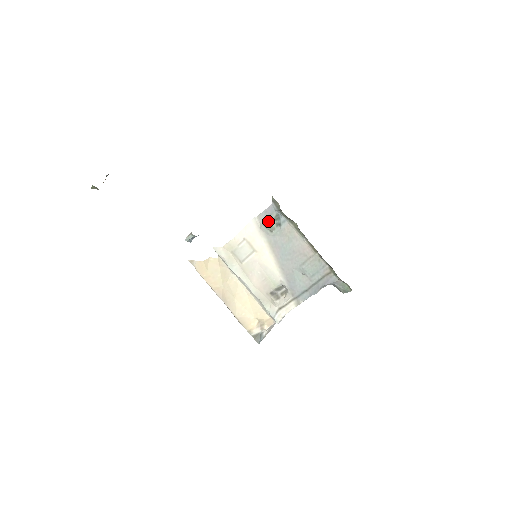
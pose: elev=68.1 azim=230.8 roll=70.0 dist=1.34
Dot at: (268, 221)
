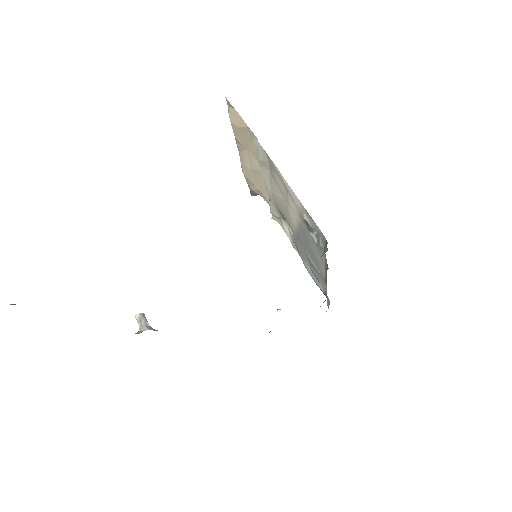
Dot at: (311, 227)
